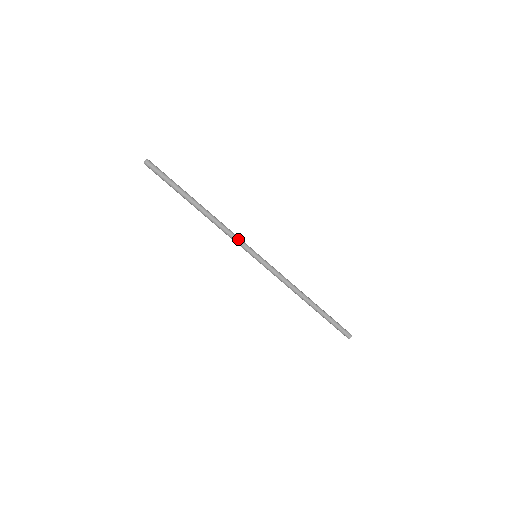
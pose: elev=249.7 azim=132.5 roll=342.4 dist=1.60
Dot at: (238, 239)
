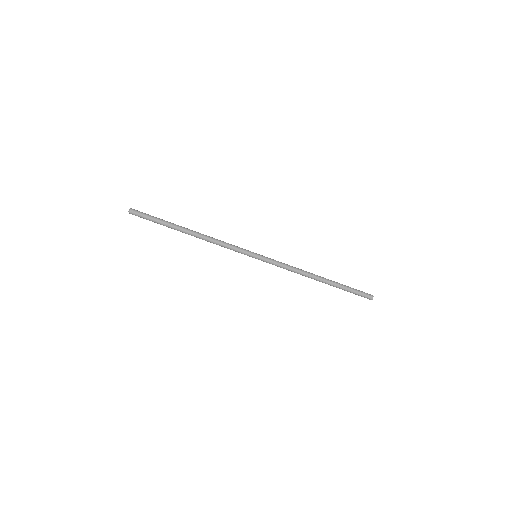
Dot at: (234, 246)
